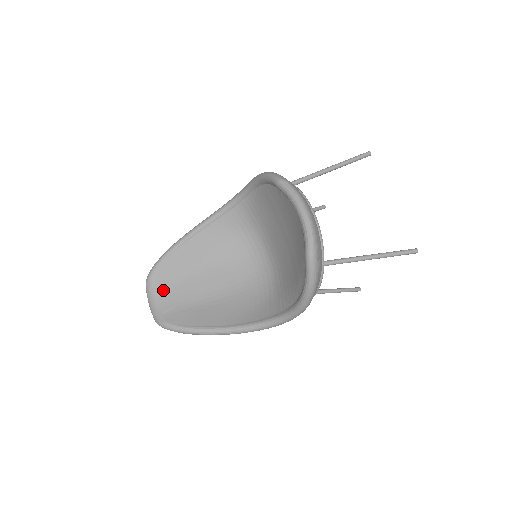
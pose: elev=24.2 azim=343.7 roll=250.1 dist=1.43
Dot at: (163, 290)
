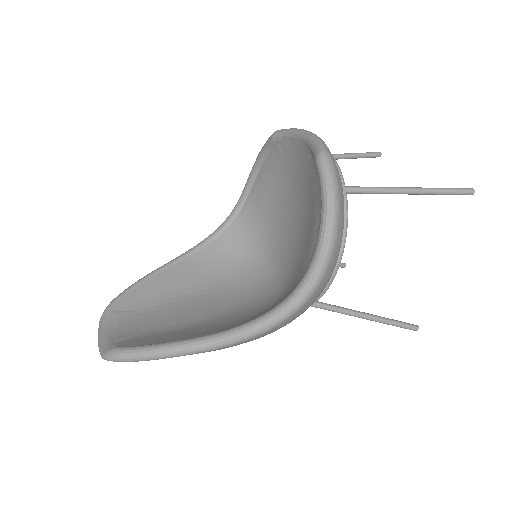
Dot at: (123, 320)
